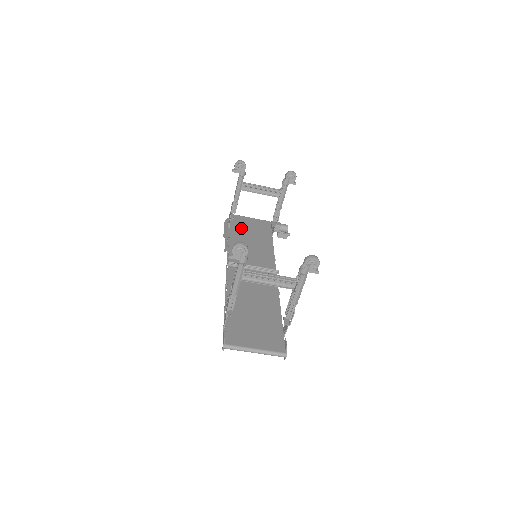
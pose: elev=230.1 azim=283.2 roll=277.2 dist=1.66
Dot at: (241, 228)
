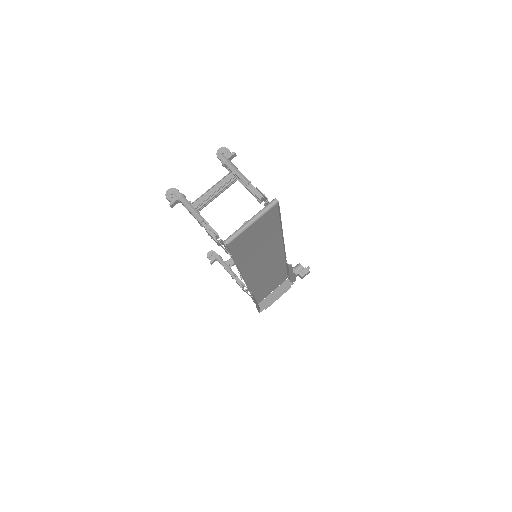
Dot at: occluded
